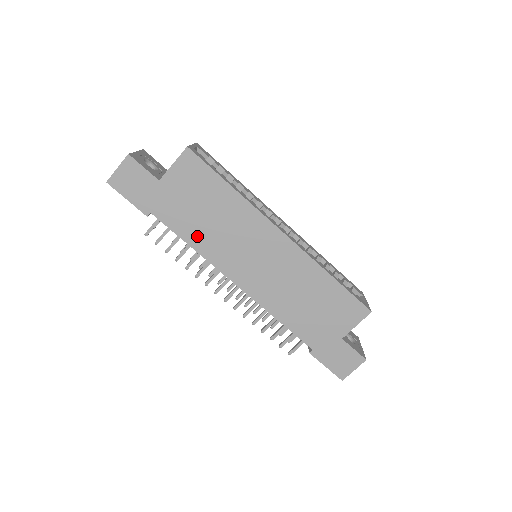
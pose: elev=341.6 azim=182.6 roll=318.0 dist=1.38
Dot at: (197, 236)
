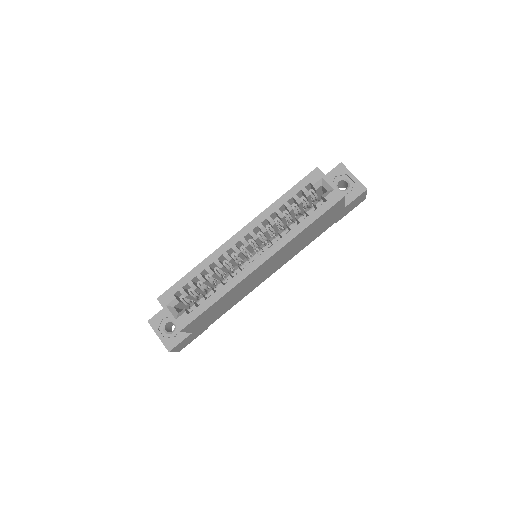
Dot at: (233, 303)
